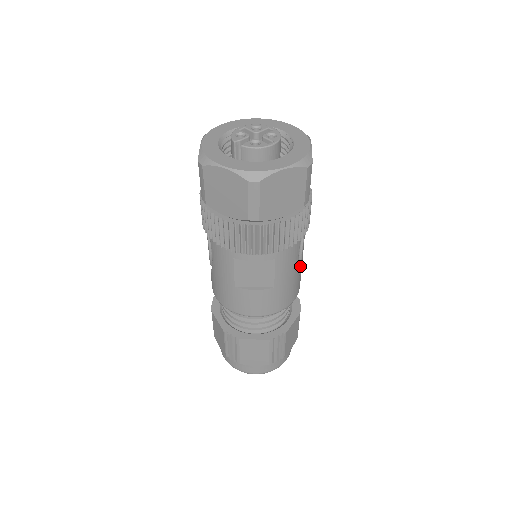
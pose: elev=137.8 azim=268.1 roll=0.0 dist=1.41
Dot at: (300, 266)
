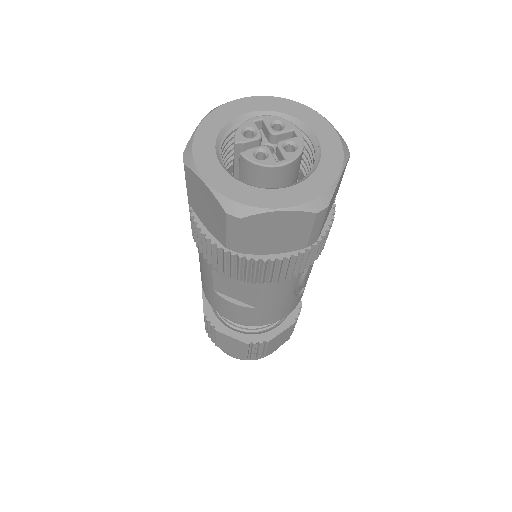
Dot at: (301, 287)
